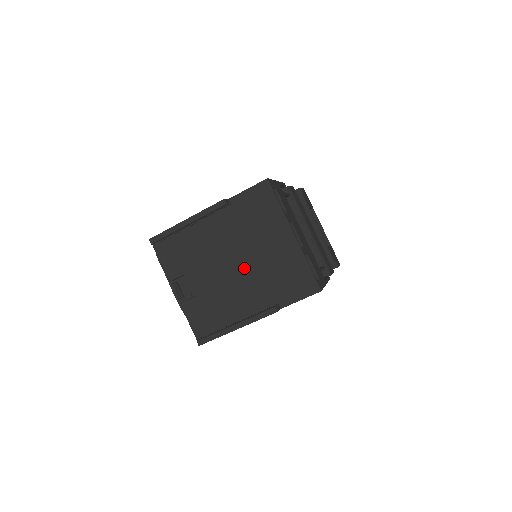
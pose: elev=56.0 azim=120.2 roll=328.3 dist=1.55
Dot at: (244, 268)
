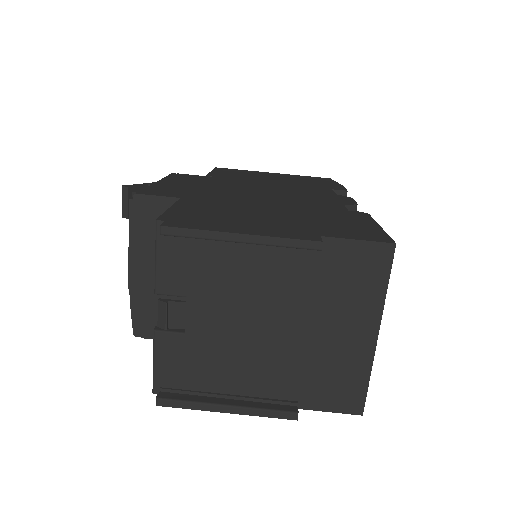
Dot at: (281, 337)
